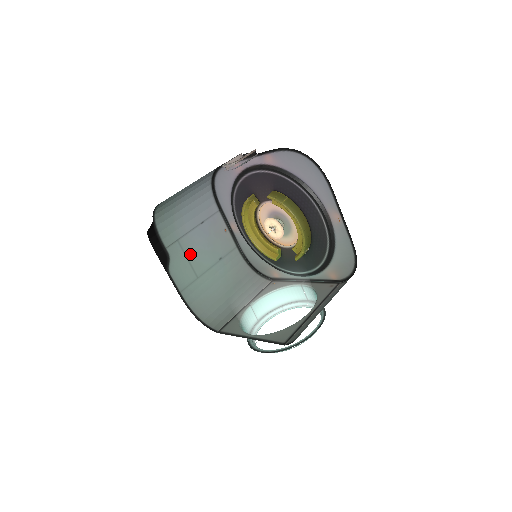
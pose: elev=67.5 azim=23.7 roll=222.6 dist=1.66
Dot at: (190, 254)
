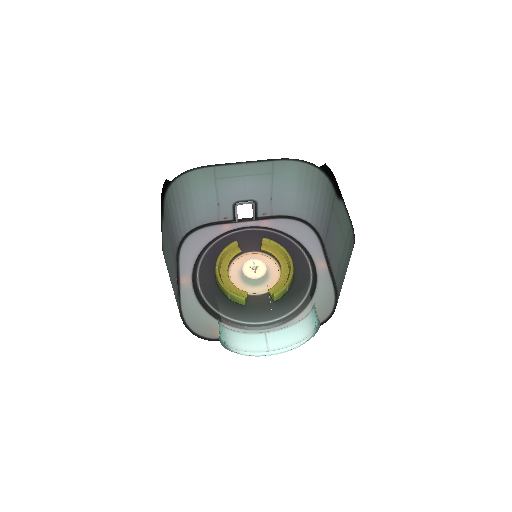
Dot at: (167, 242)
